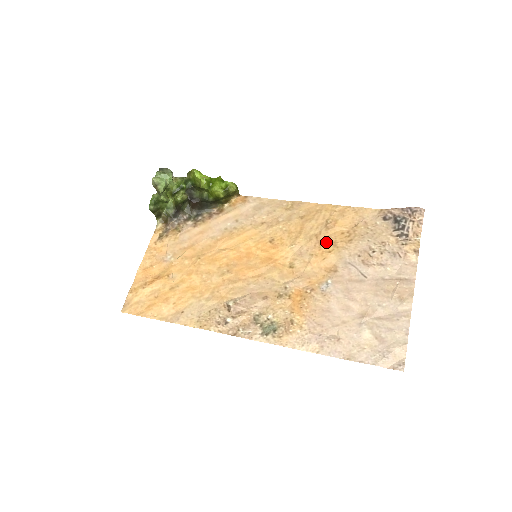
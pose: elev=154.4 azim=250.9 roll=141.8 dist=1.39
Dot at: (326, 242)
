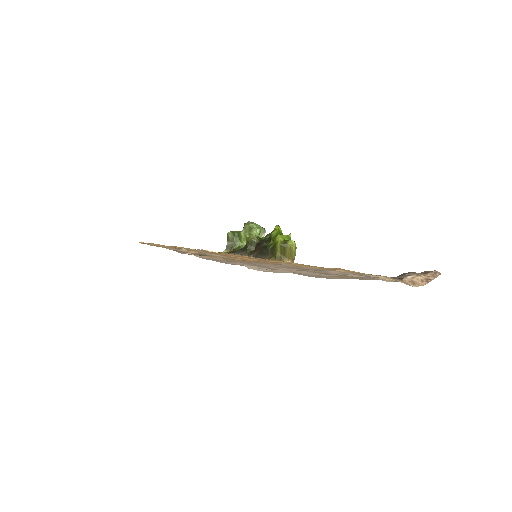
Dot at: occluded
